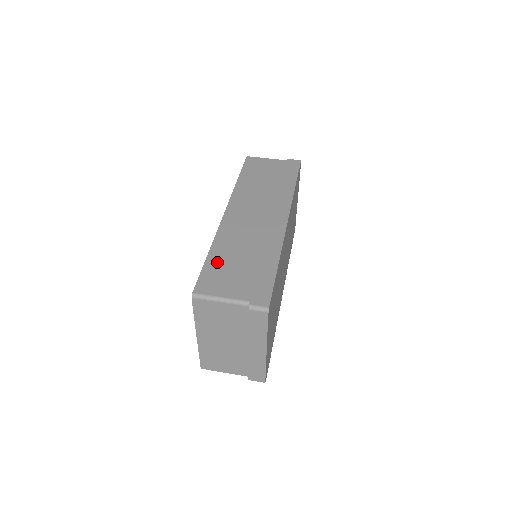
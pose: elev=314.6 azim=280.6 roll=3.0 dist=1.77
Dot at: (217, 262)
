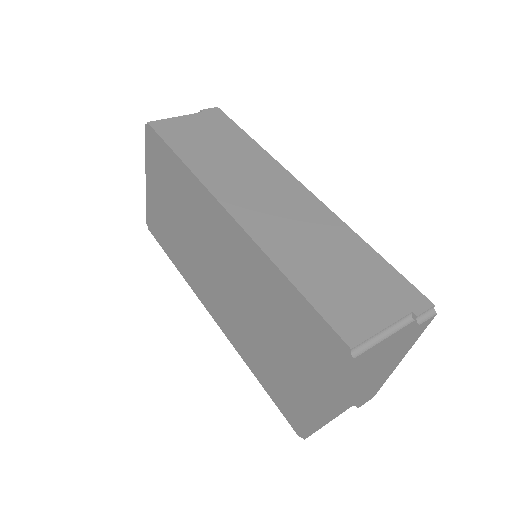
Dot at: (317, 287)
